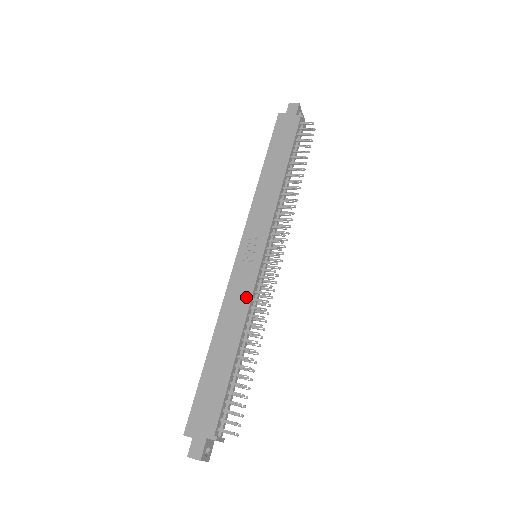
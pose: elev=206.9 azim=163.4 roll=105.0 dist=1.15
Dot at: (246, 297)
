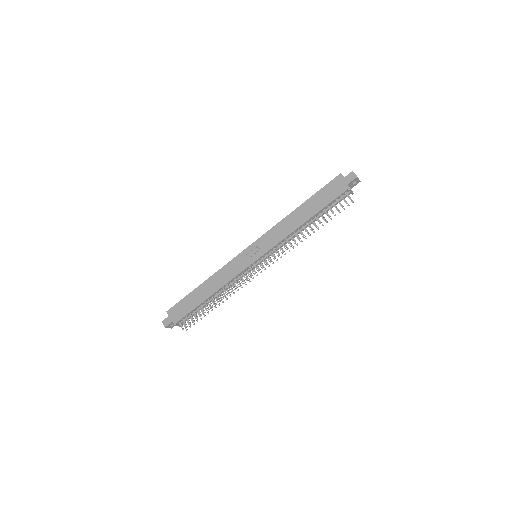
Dot at: (232, 275)
